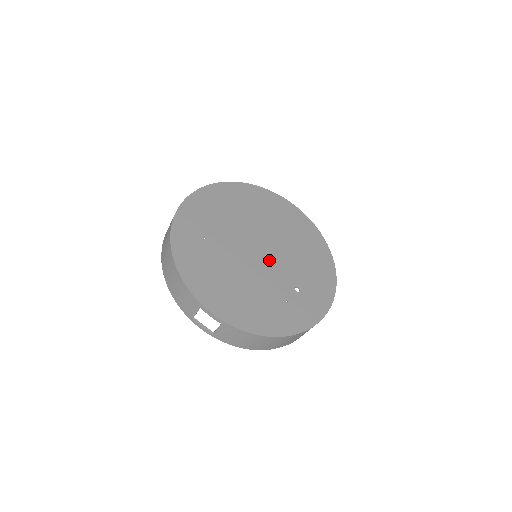
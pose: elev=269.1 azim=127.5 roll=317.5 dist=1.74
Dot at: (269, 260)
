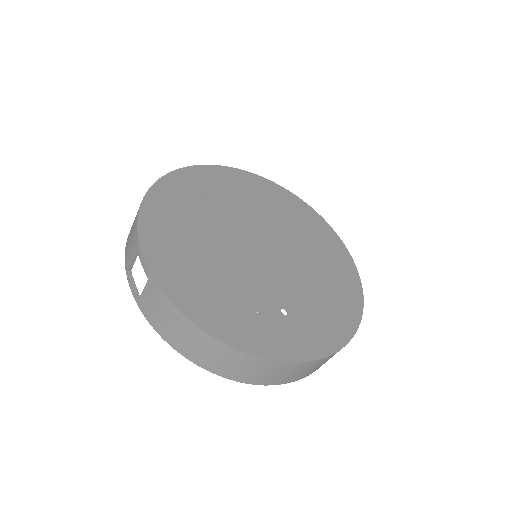
Dot at: (268, 263)
